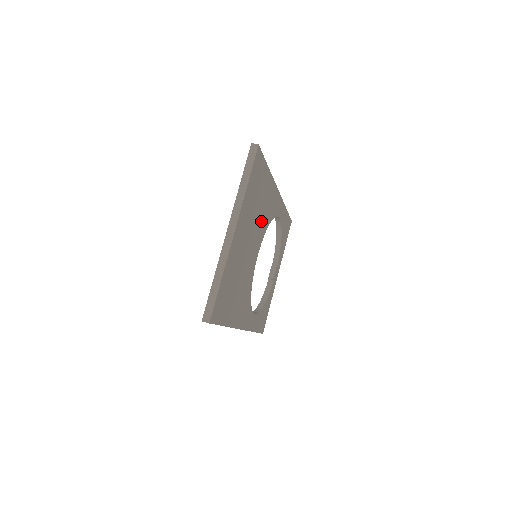
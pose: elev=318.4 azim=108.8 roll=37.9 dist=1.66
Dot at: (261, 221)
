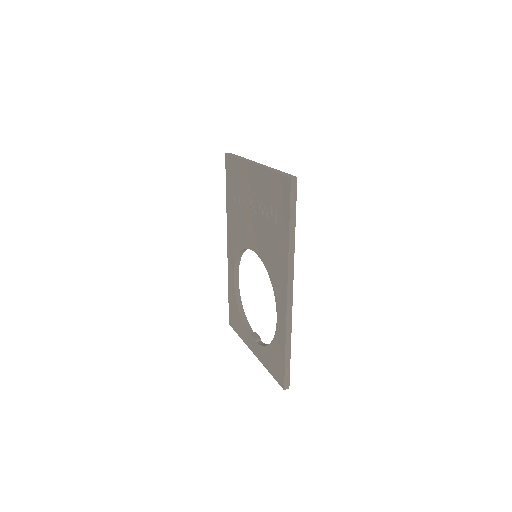
Dot at: occluded
